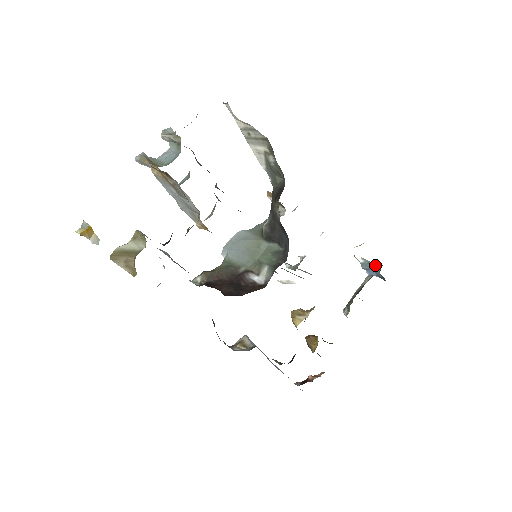
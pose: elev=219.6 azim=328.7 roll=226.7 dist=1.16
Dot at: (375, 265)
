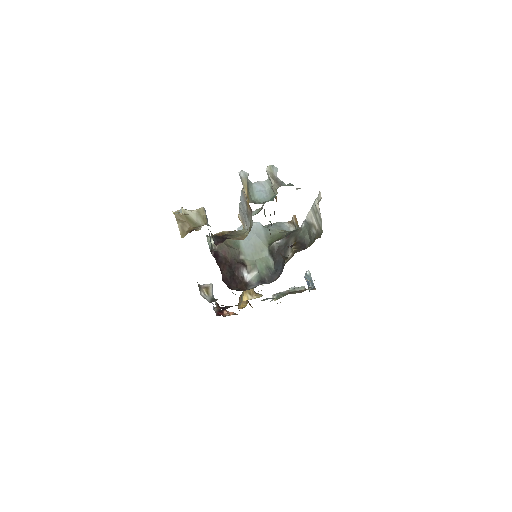
Dot at: (312, 283)
